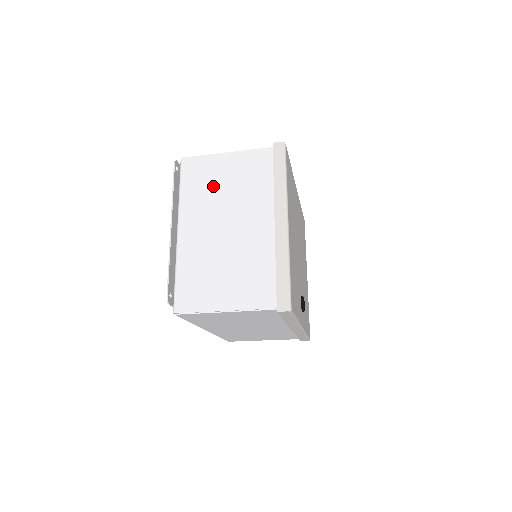
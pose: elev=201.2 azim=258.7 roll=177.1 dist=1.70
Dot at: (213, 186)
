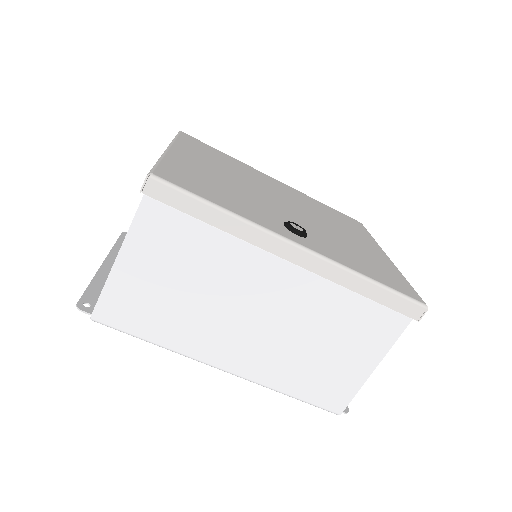
Dot at: occluded
